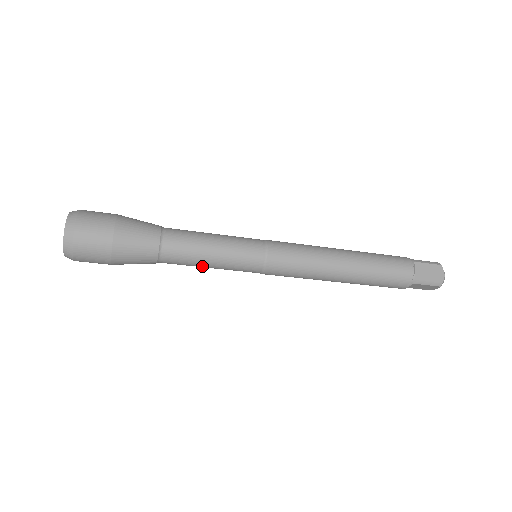
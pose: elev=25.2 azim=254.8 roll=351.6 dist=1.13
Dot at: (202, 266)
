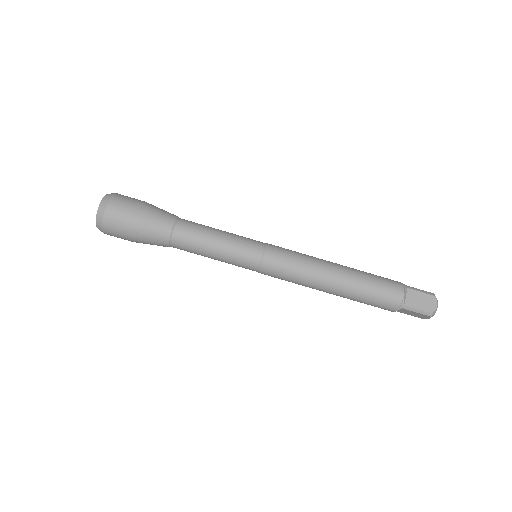
Dot at: (206, 256)
